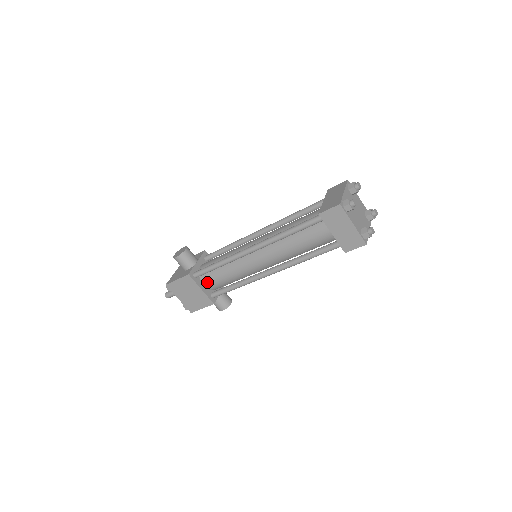
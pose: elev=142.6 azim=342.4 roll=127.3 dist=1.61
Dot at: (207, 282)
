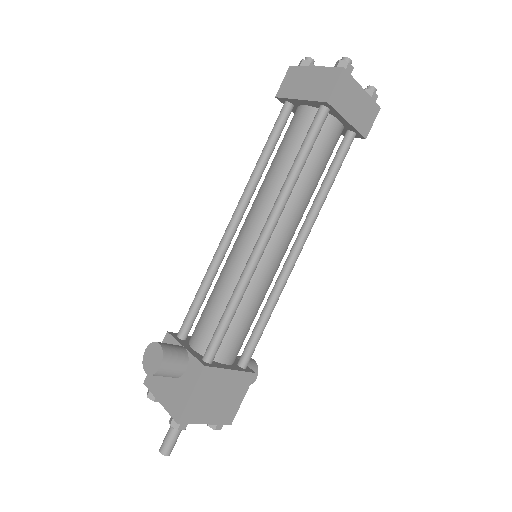
Dot at: (227, 354)
